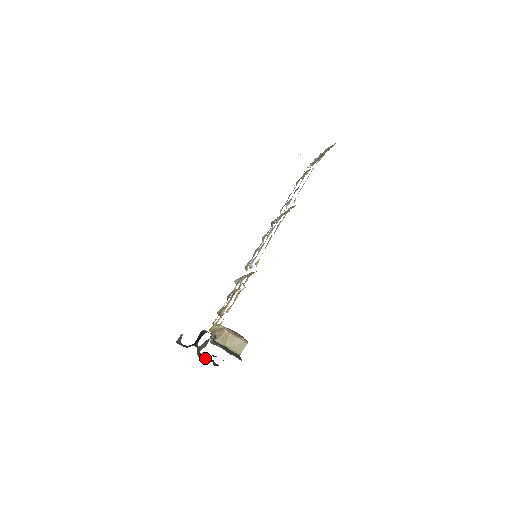
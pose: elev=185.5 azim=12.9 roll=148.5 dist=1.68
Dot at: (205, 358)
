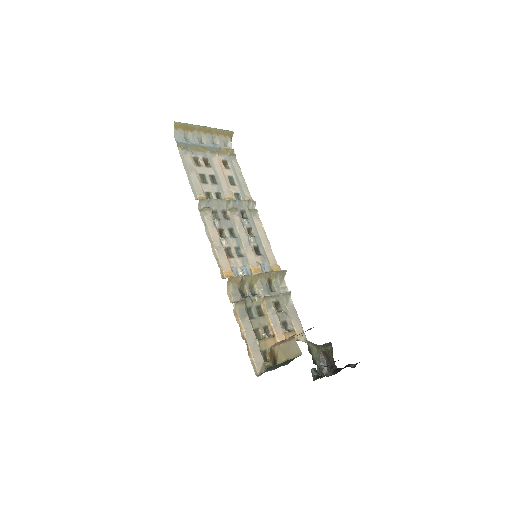
Dot at: (340, 370)
